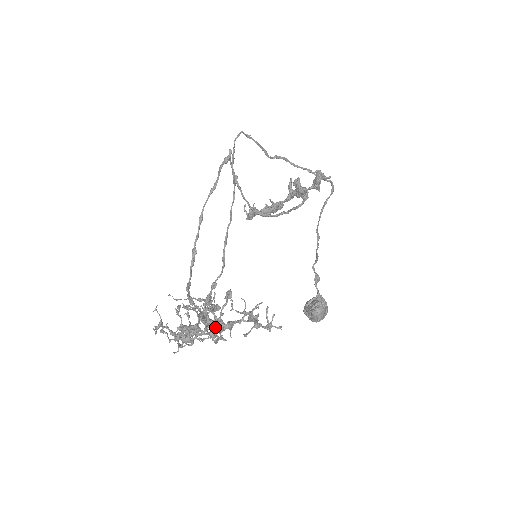
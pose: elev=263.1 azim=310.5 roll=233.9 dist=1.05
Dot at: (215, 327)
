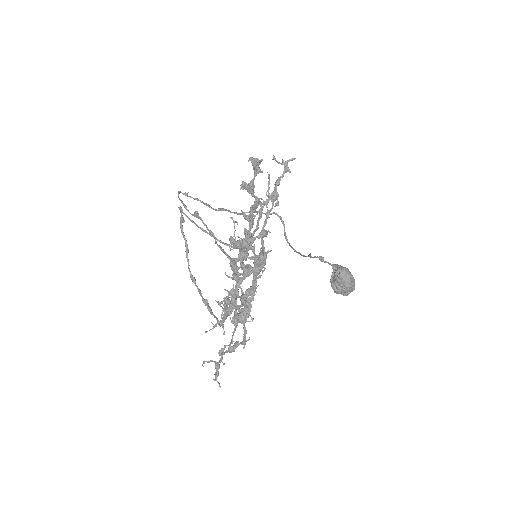
Dot at: occluded
